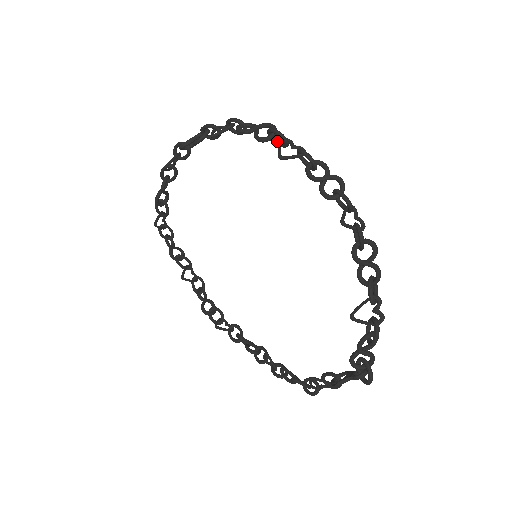
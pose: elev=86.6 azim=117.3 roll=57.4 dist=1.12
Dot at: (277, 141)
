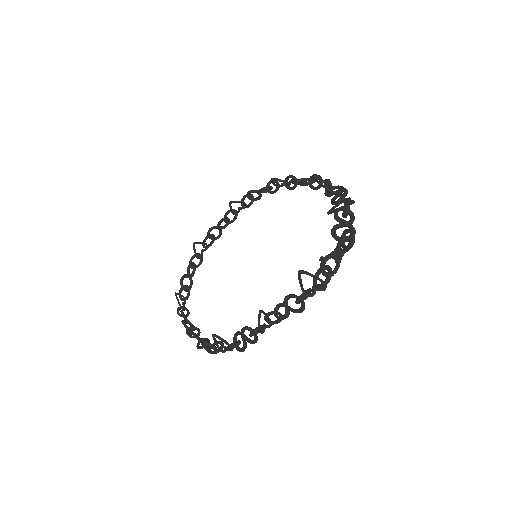
Dot at: (273, 191)
